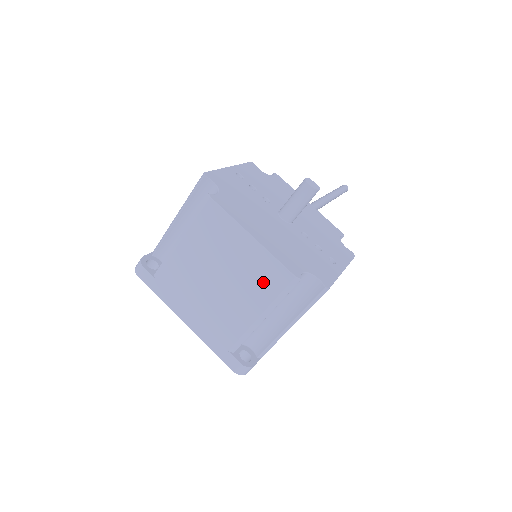
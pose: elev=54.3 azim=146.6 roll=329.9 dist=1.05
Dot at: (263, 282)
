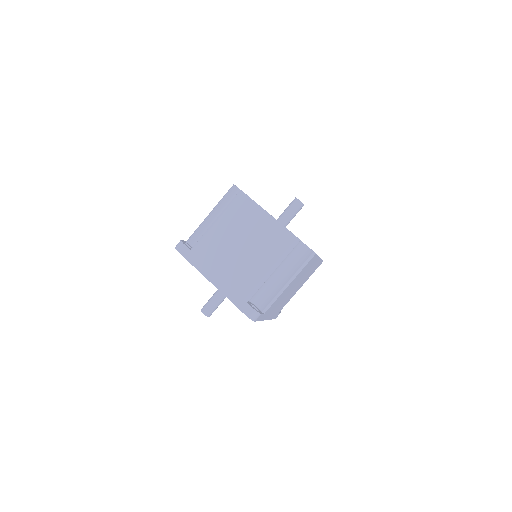
Dot at: (275, 244)
